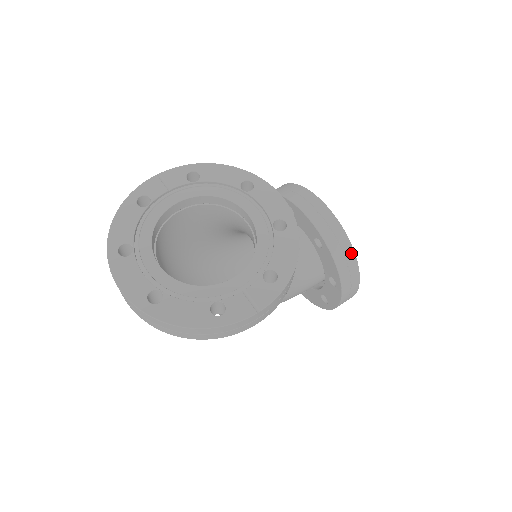
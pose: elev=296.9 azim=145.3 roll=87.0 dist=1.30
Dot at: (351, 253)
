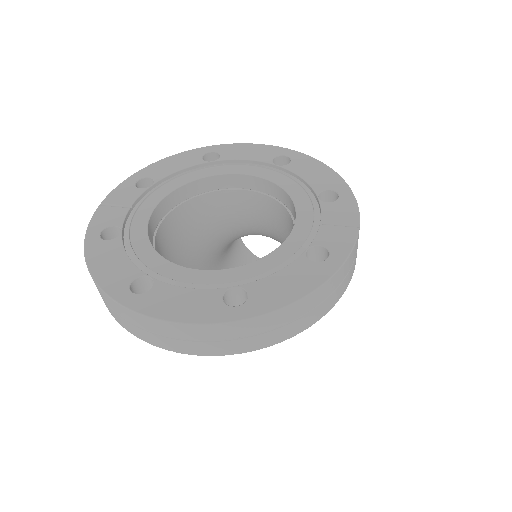
Dot at: occluded
